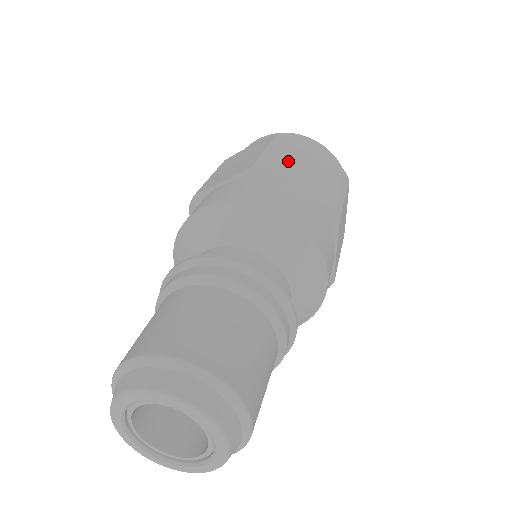
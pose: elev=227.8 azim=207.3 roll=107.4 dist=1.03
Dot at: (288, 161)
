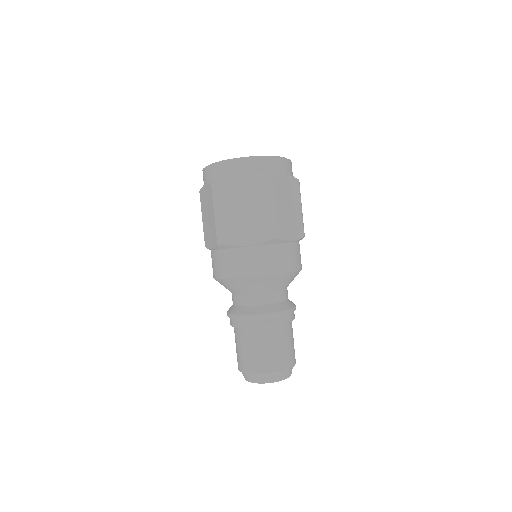
Dot at: (231, 221)
